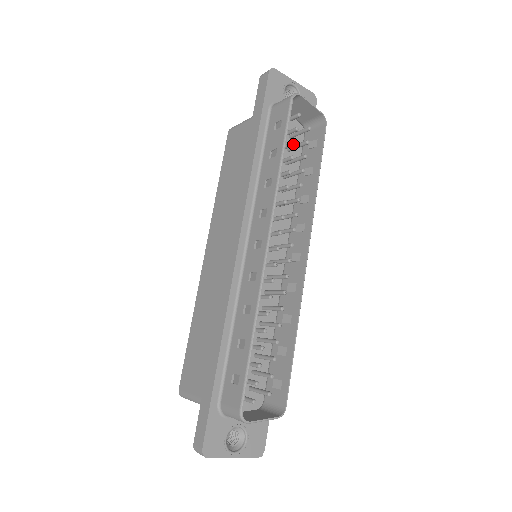
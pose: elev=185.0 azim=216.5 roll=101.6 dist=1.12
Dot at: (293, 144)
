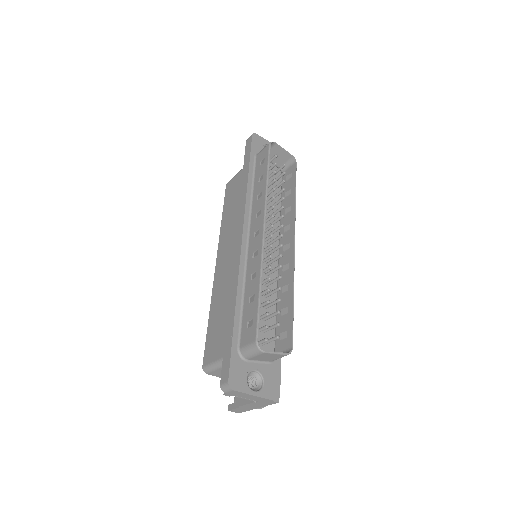
Dot at: (274, 172)
